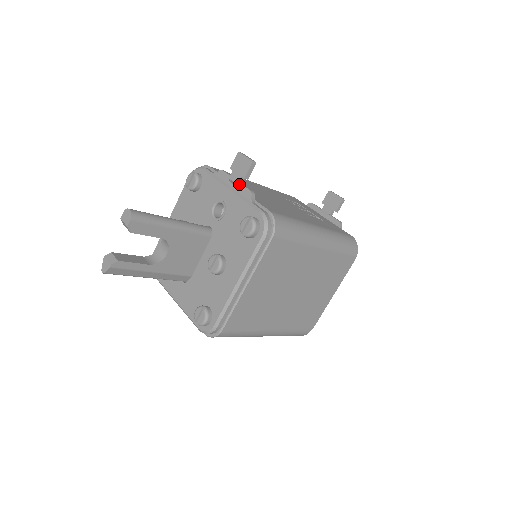
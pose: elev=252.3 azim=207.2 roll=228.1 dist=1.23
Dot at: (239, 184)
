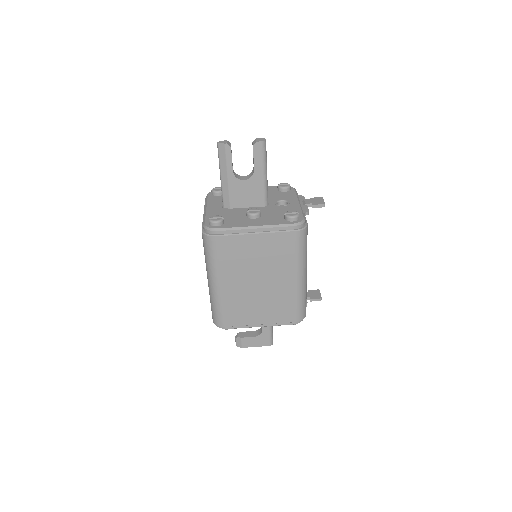
Dot at: (306, 205)
